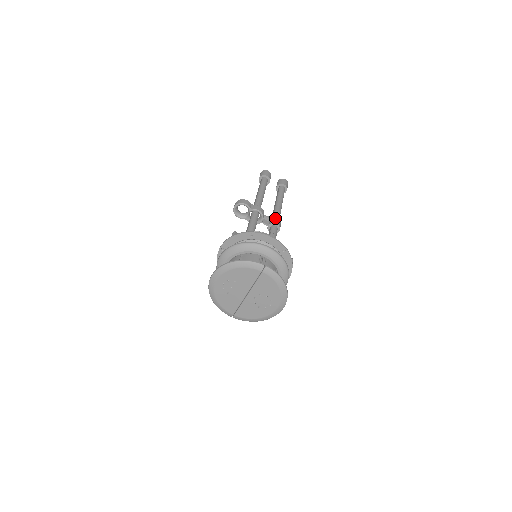
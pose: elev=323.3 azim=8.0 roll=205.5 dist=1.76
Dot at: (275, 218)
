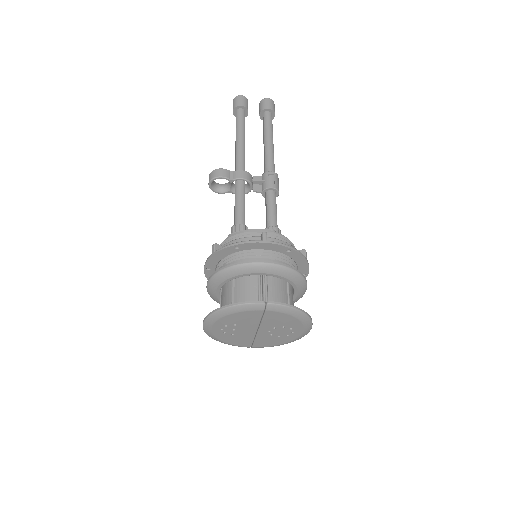
Dot at: (268, 177)
